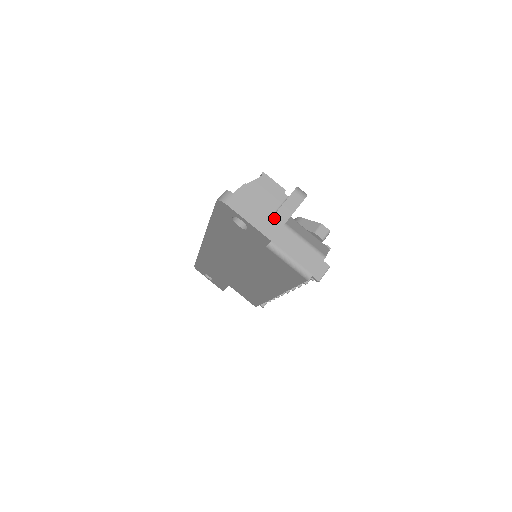
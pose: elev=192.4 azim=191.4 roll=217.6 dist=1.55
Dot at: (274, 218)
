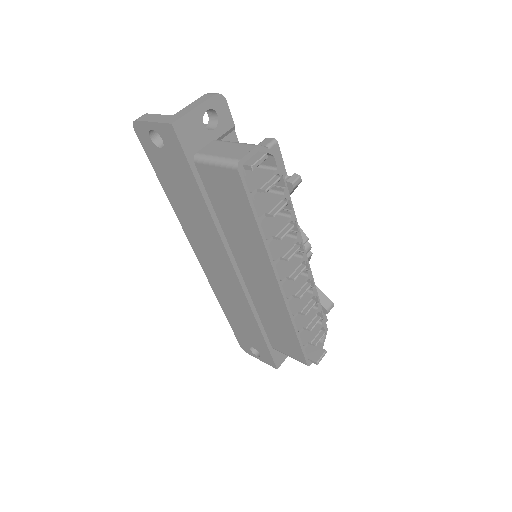
Dot at: (179, 112)
